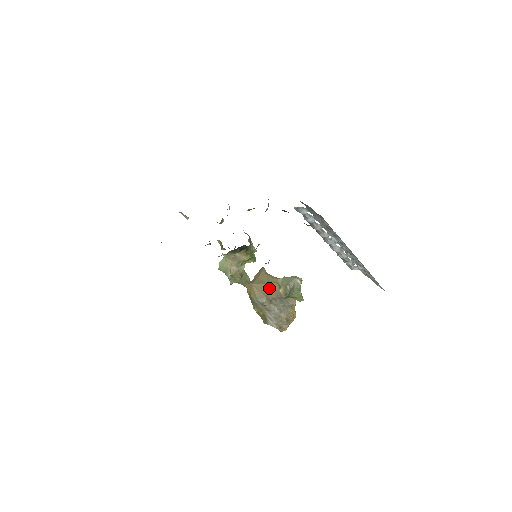
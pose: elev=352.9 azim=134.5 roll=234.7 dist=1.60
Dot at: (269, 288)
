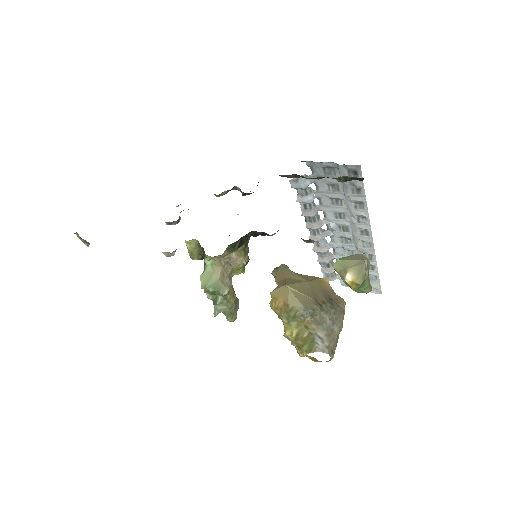
Dot at: (311, 287)
